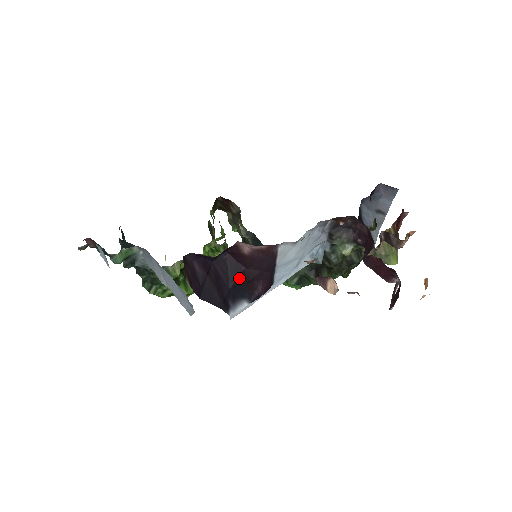
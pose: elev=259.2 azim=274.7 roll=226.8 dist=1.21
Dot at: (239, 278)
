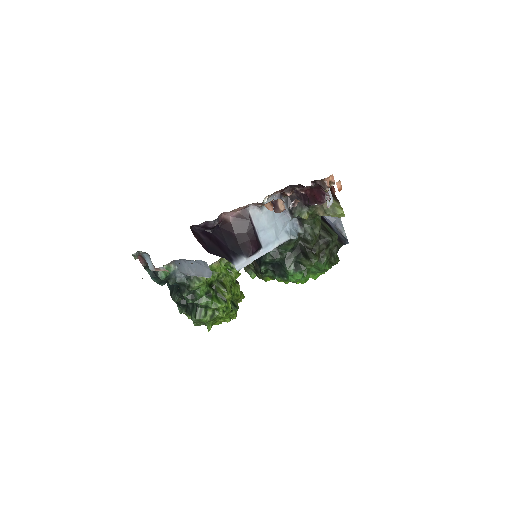
Dot at: (233, 241)
